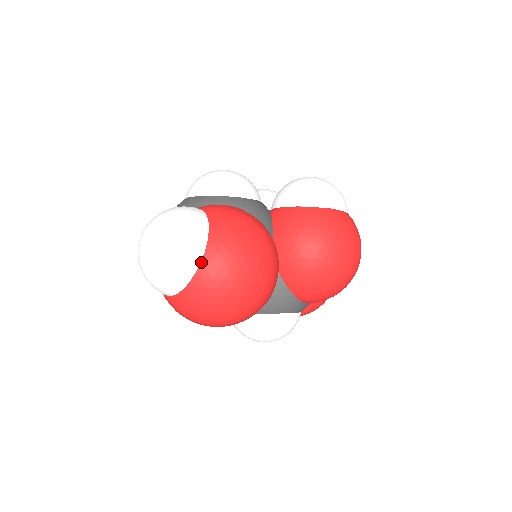
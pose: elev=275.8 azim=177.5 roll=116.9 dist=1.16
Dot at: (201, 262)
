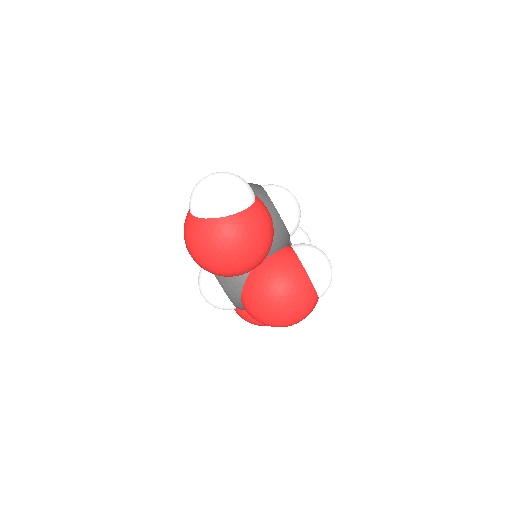
Dot at: (220, 218)
